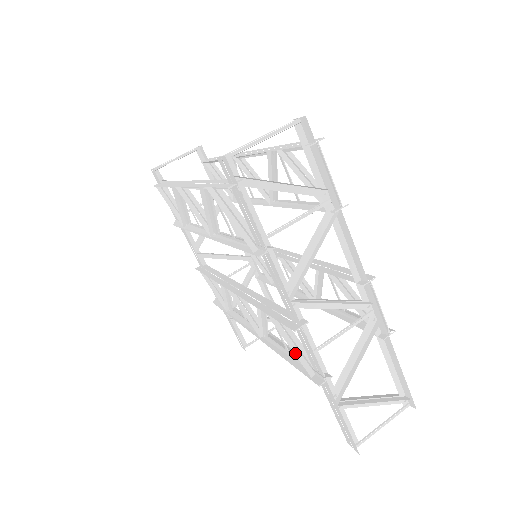
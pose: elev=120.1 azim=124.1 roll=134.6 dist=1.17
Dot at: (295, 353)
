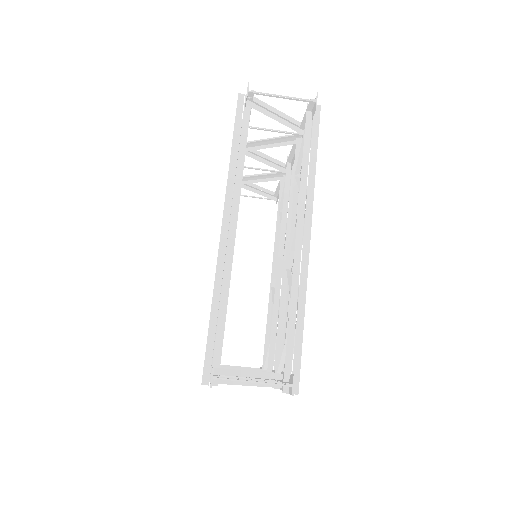
Dot at: occluded
